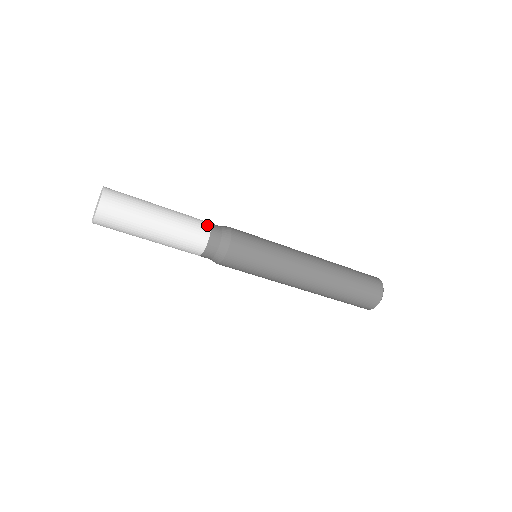
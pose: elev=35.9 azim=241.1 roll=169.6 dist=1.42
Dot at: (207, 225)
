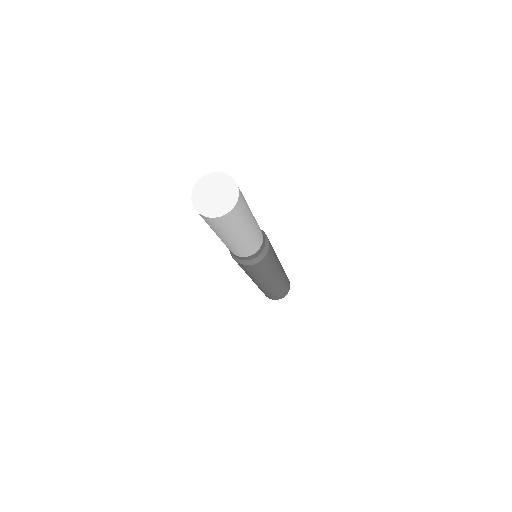
Dot at: occluded
